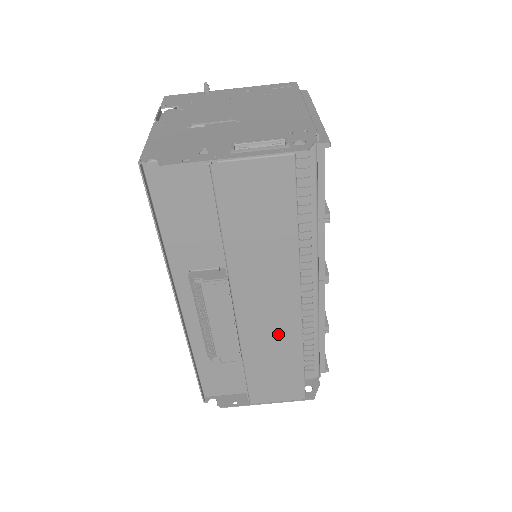
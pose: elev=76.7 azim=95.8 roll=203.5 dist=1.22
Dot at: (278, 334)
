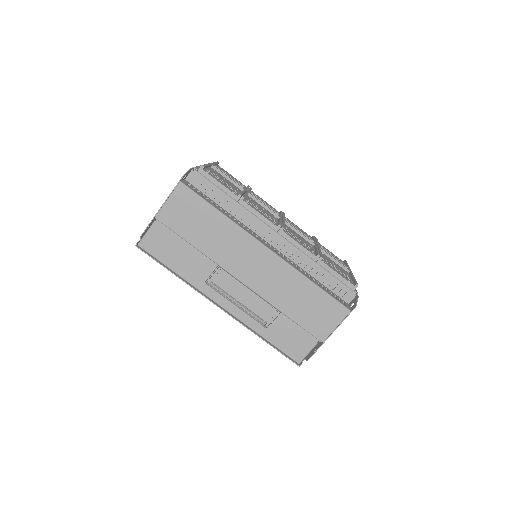
Dot at: (279, 277)
